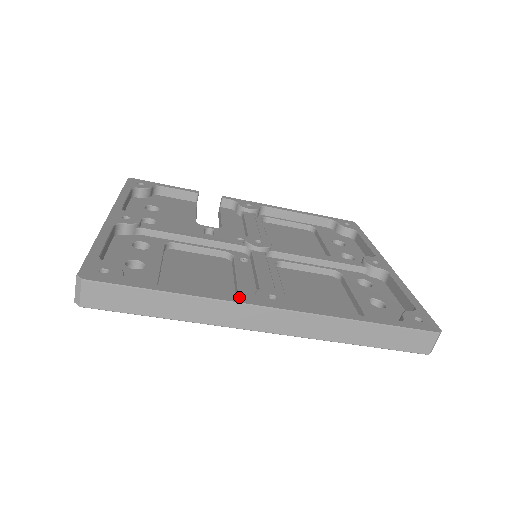
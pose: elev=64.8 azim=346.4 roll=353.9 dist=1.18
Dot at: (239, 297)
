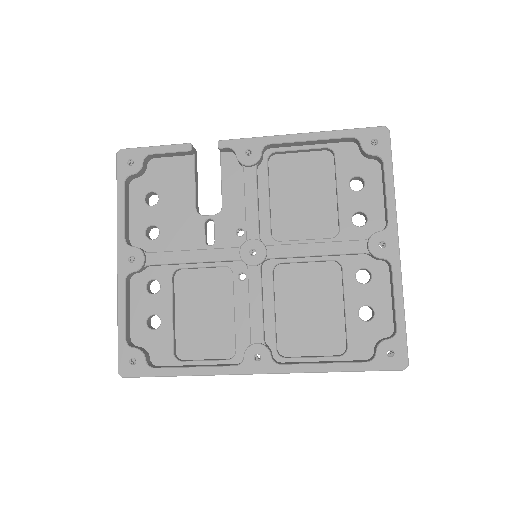
Dot at: (230, 367)
